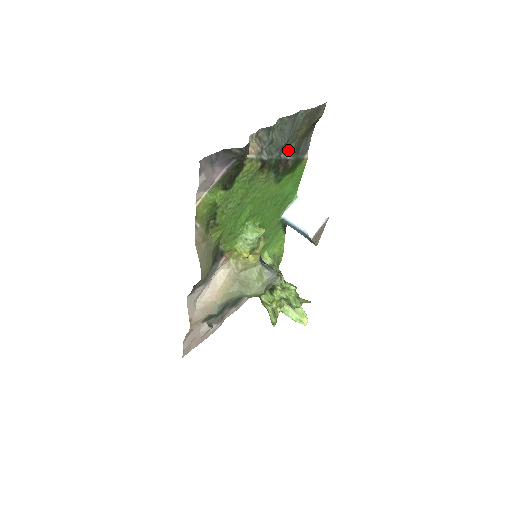
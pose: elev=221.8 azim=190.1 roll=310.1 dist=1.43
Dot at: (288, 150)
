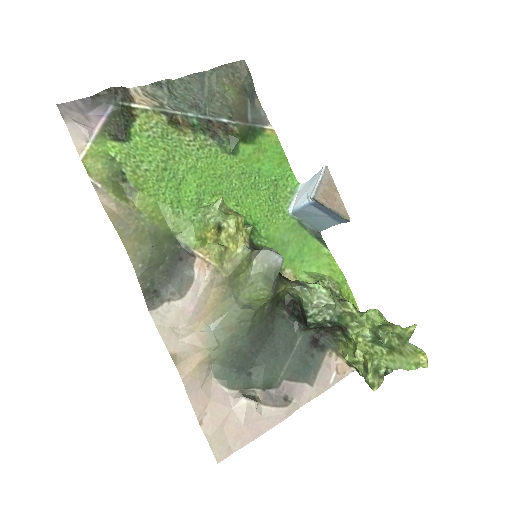
Dot at: (220, 114)
